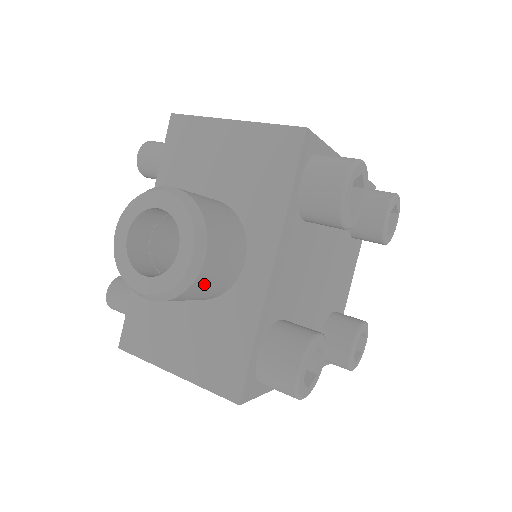
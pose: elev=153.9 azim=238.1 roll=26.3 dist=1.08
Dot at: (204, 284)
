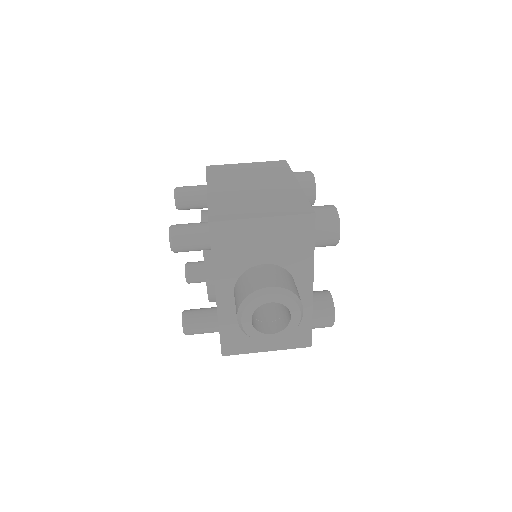
Dot at: occluded
